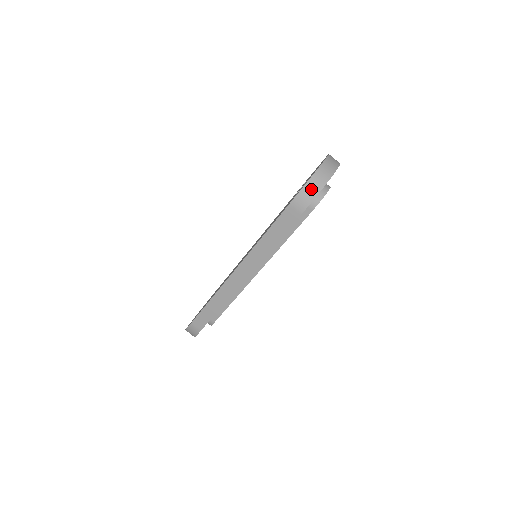
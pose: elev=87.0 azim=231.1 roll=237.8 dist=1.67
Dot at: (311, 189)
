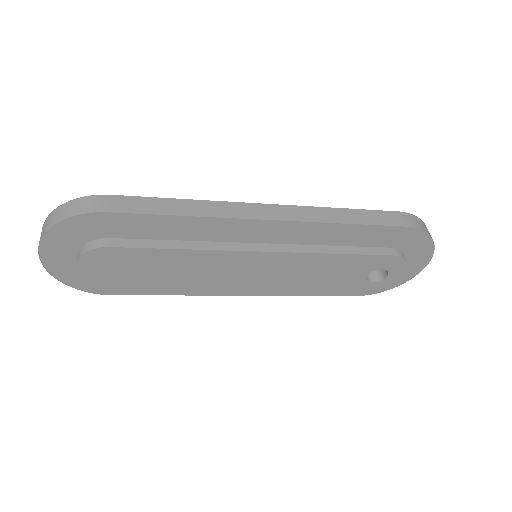
Dot at: (424, 226)
